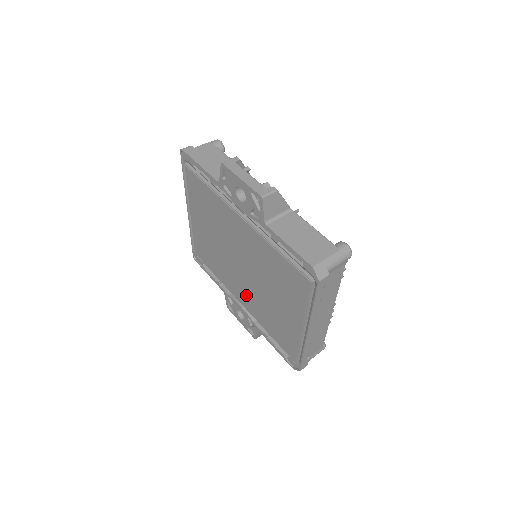
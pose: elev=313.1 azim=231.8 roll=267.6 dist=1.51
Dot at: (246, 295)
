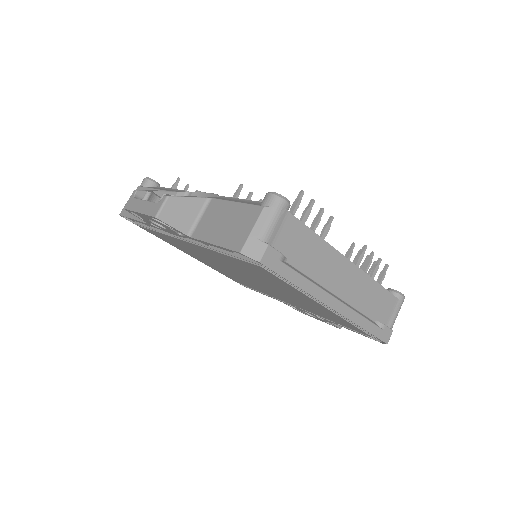
Dot at: (283, 298)
